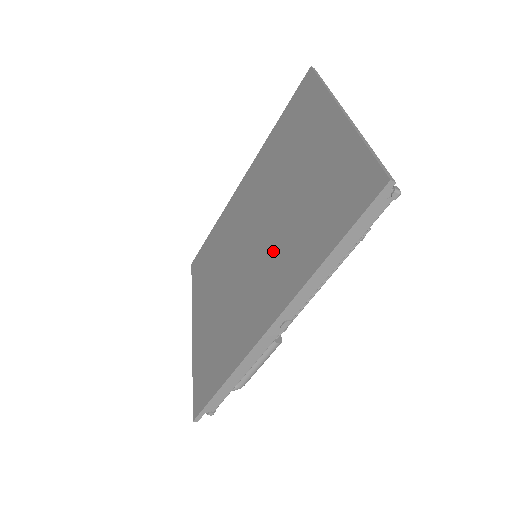
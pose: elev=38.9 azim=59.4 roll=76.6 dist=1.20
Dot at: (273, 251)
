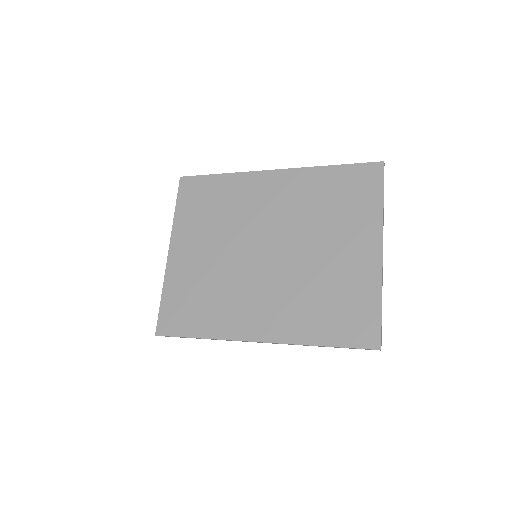
Dot at: (280, 288)
